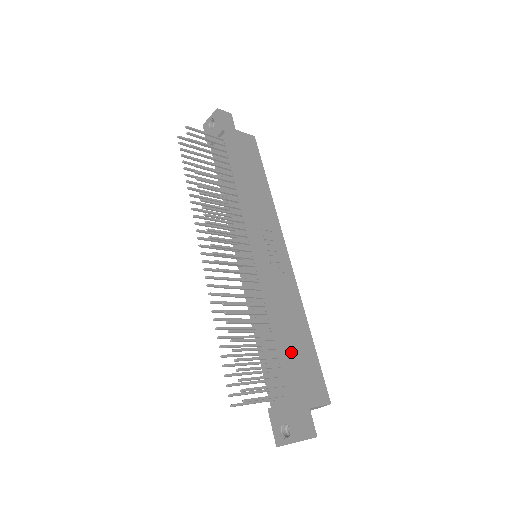
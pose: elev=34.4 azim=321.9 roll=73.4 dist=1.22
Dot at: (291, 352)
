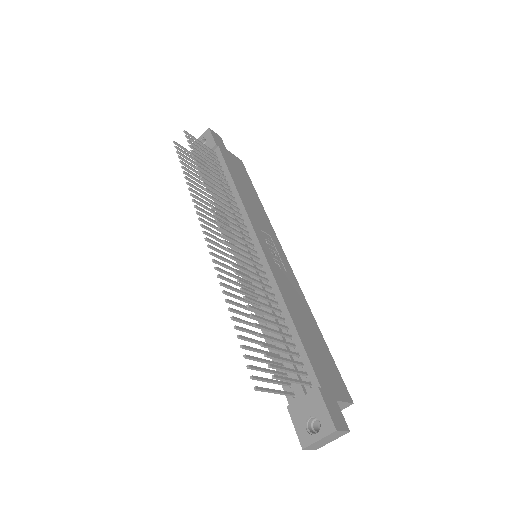
Dot at: (308, 342)
